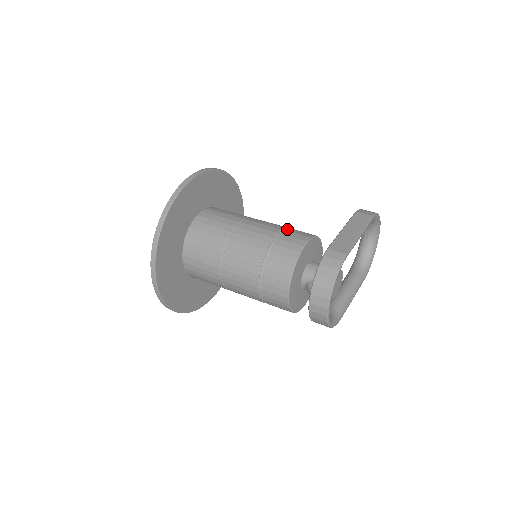
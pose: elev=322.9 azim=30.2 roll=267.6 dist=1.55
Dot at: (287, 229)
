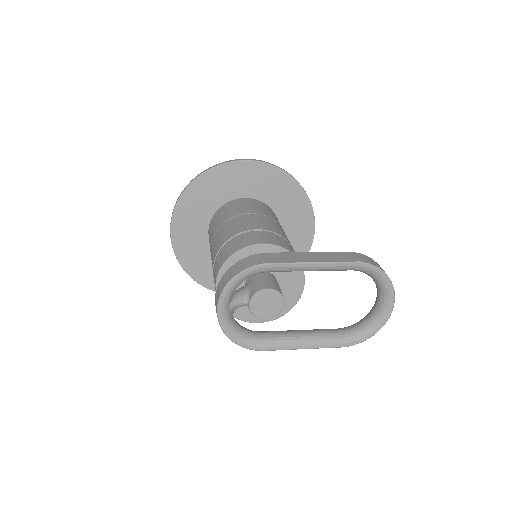
Dot at: (272, 232)
